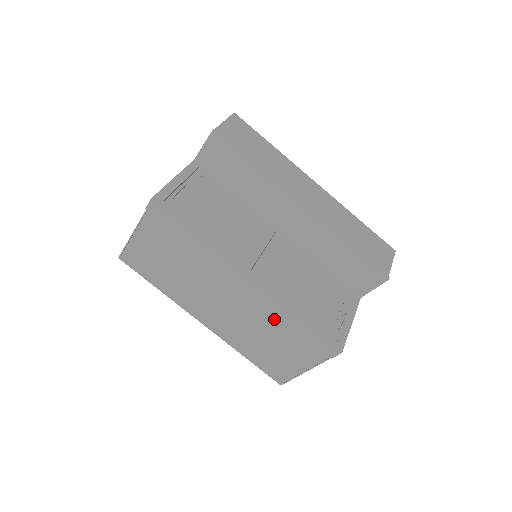
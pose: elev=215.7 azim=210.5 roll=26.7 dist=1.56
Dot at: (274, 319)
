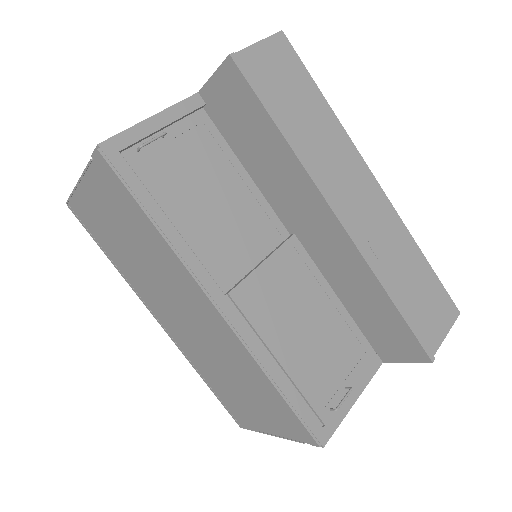
Dot at: (243, 367)
